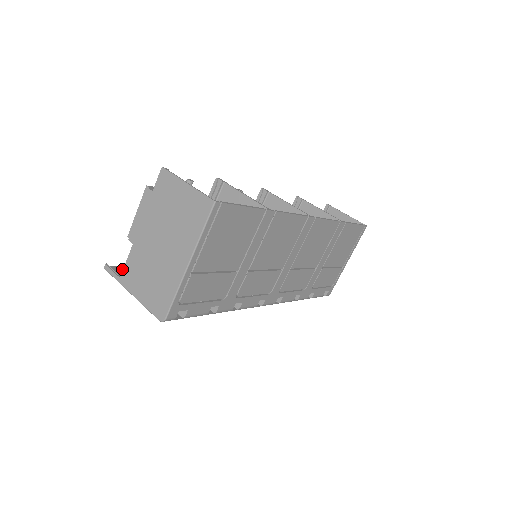
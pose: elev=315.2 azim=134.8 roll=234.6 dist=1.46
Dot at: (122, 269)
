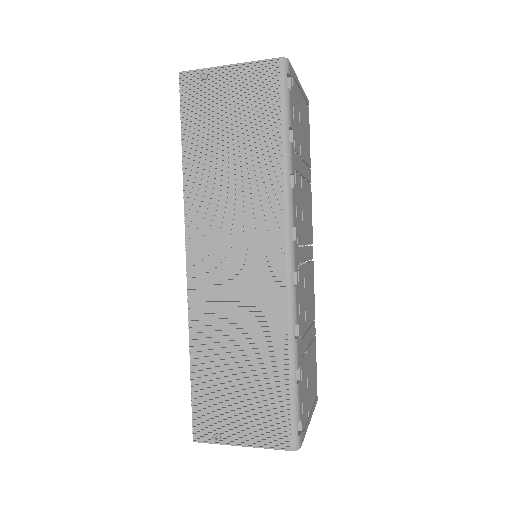
Dot at: (188, 91)
